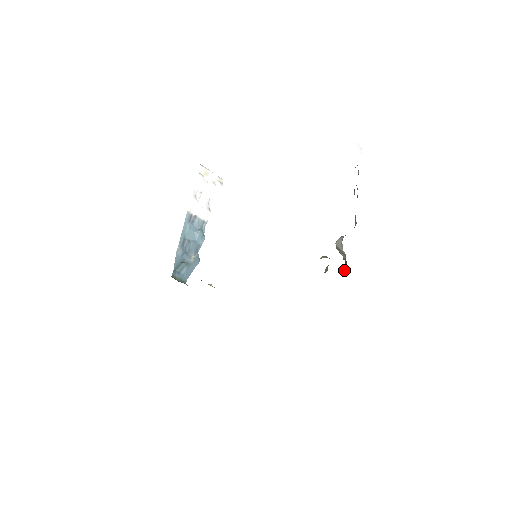
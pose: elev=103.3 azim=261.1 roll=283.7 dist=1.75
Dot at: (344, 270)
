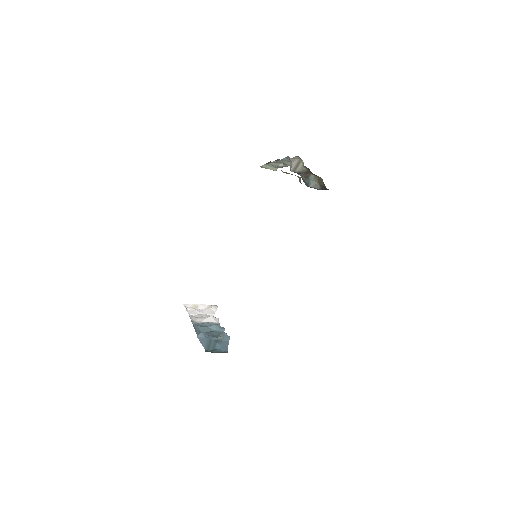
Dot at: (323, 185)
